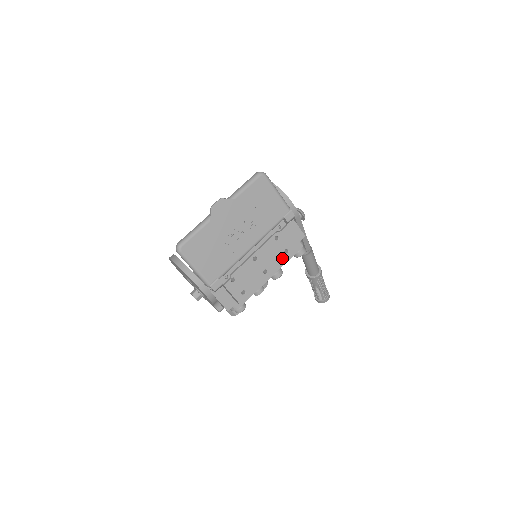
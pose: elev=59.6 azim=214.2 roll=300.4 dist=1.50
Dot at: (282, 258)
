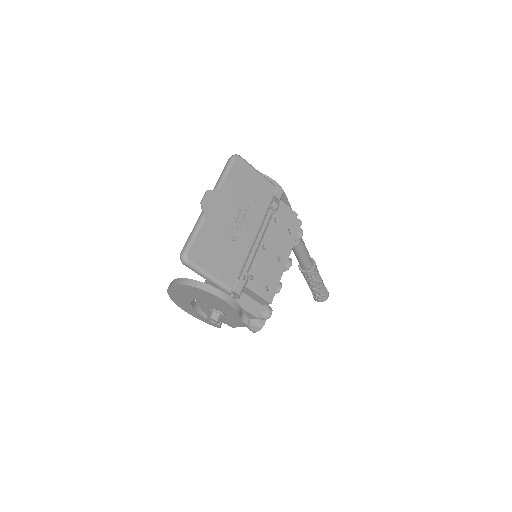
Dot at: (288, 240)
